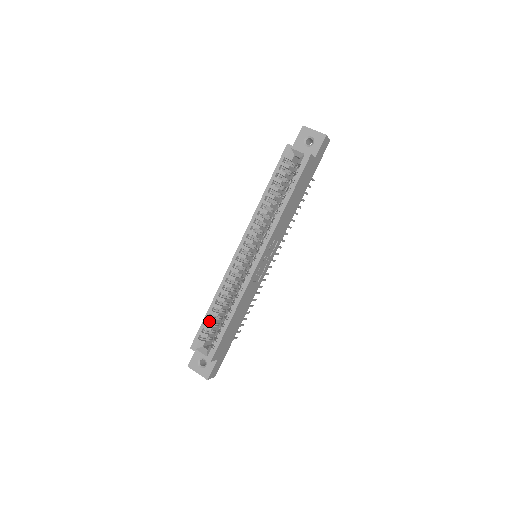
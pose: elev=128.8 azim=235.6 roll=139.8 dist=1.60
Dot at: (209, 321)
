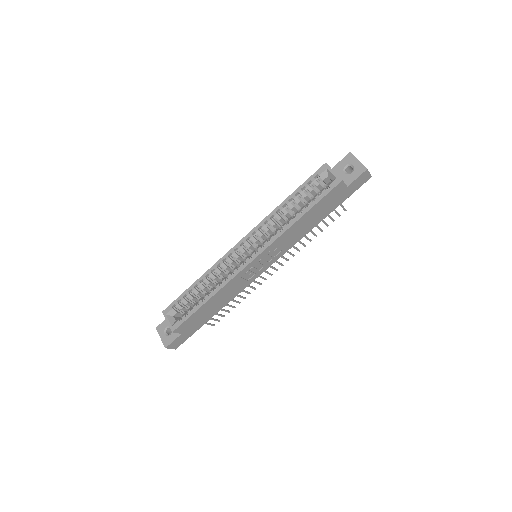
Dot at: (188, 295)
